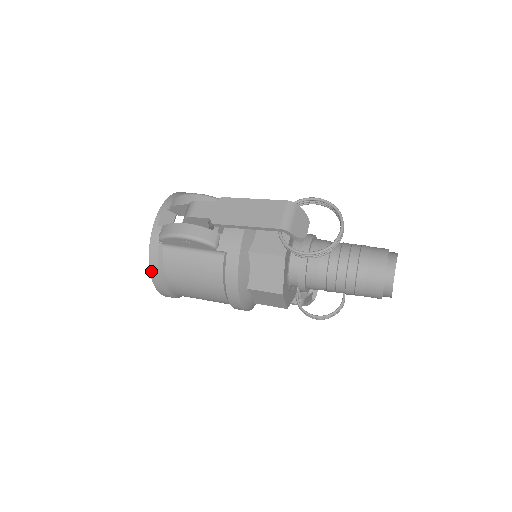
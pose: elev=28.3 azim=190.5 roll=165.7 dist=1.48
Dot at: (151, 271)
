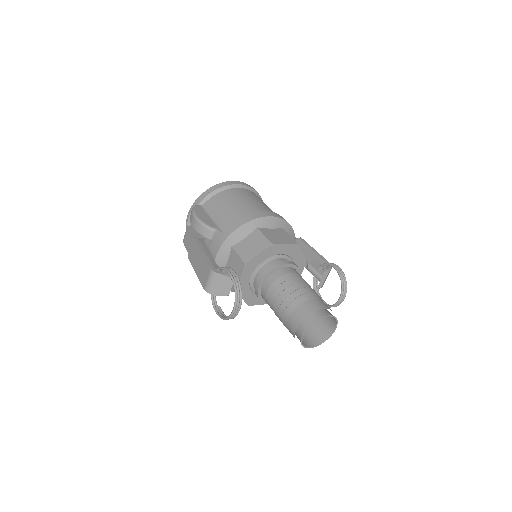
Dot at: occluded
